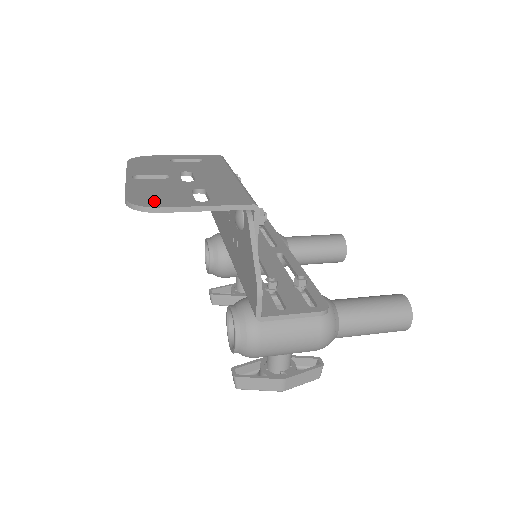
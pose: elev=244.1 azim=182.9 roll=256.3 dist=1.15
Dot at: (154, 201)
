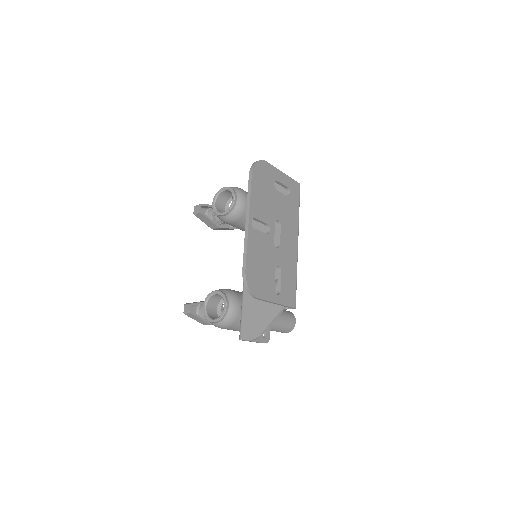
Dot at: (258, 285)
